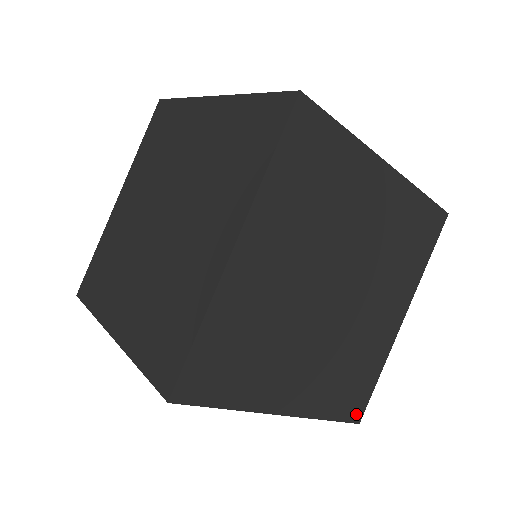
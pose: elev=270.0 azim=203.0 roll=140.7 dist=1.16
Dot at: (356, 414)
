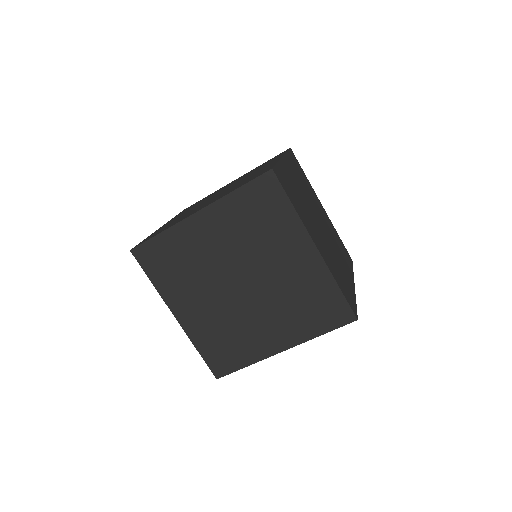
Dot at: (218, 371)
